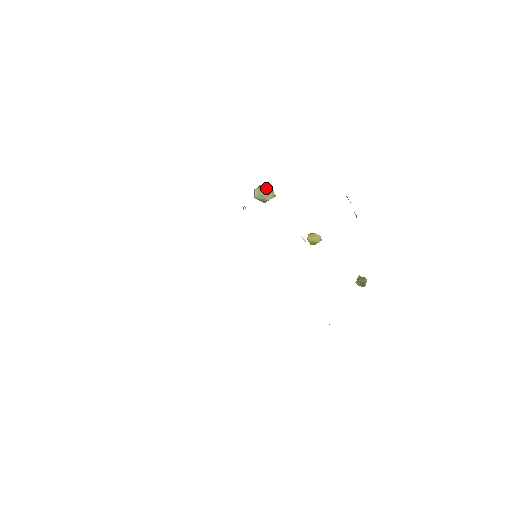
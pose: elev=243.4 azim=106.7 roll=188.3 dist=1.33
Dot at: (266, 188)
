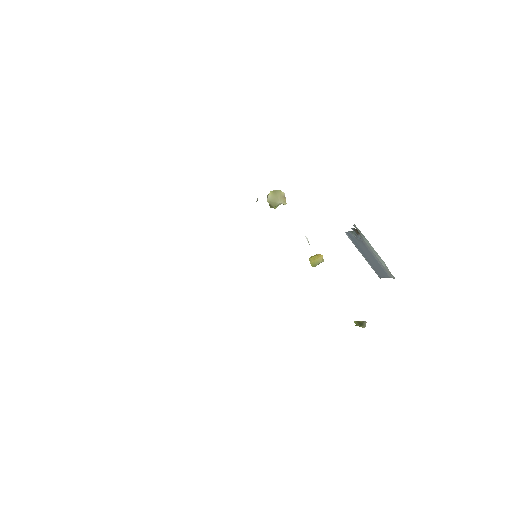
Dot at: (279, 192)
